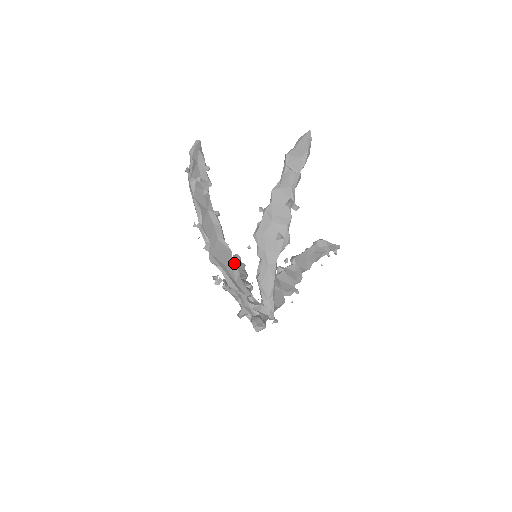
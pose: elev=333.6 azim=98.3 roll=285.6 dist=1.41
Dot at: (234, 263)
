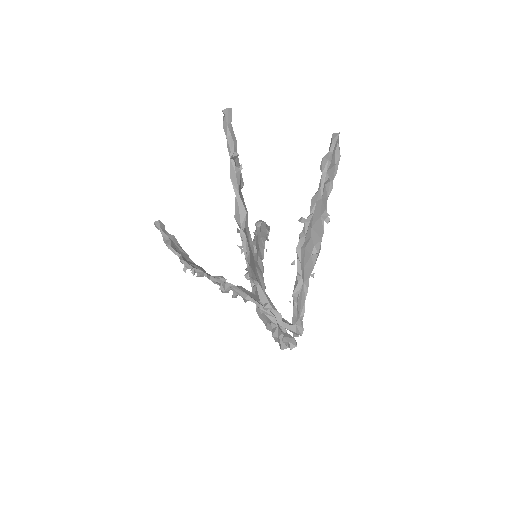
Dot at: (165, 235)
